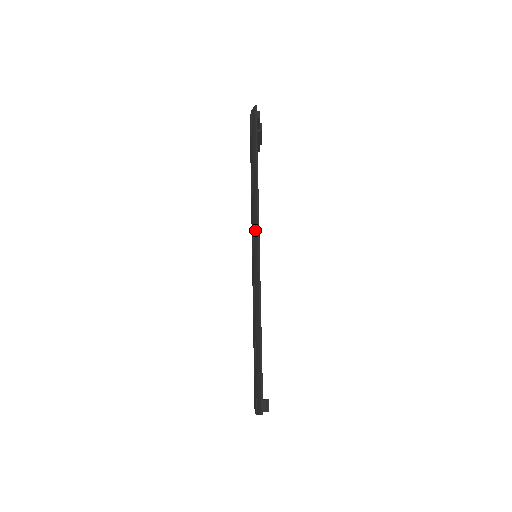
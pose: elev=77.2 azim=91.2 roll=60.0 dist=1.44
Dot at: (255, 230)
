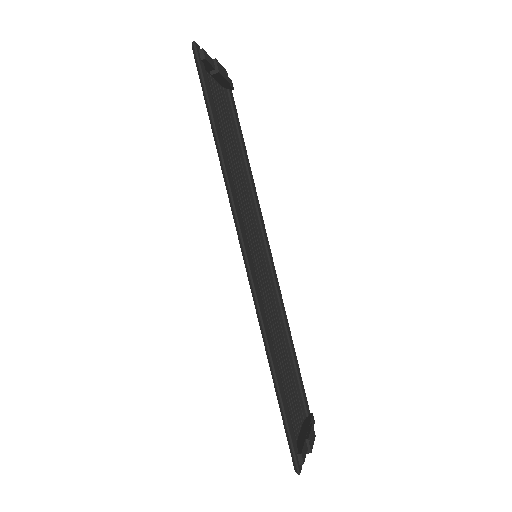
Dot at: (238, 238)
